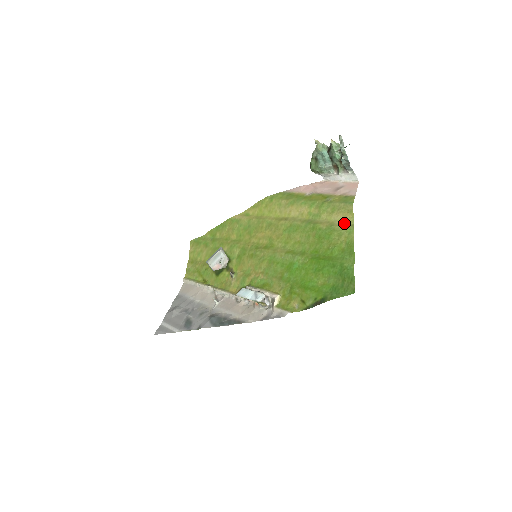
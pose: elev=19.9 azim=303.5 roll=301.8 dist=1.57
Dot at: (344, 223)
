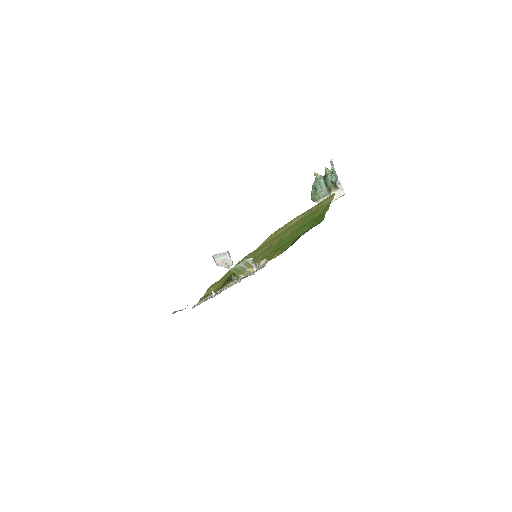
Dot at: occluded
